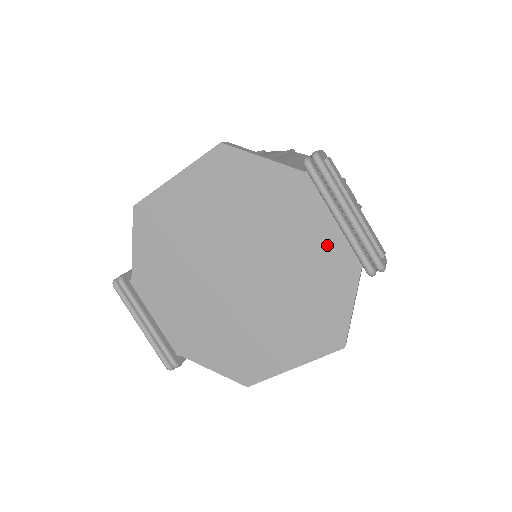
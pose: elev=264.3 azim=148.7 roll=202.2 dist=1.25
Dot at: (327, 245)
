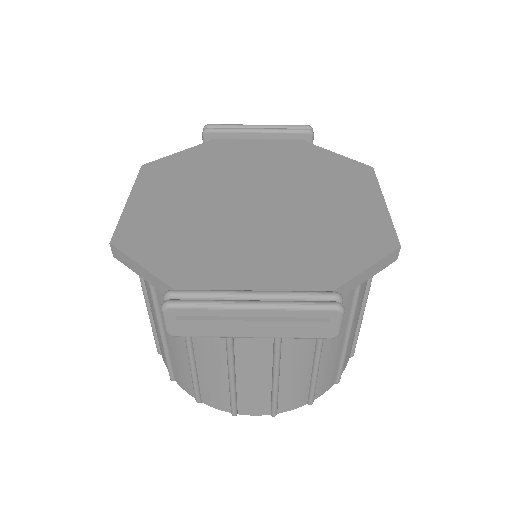
Dot at: (274, 148)
